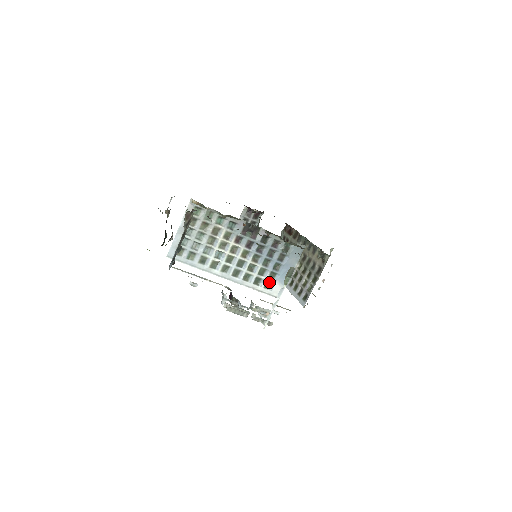
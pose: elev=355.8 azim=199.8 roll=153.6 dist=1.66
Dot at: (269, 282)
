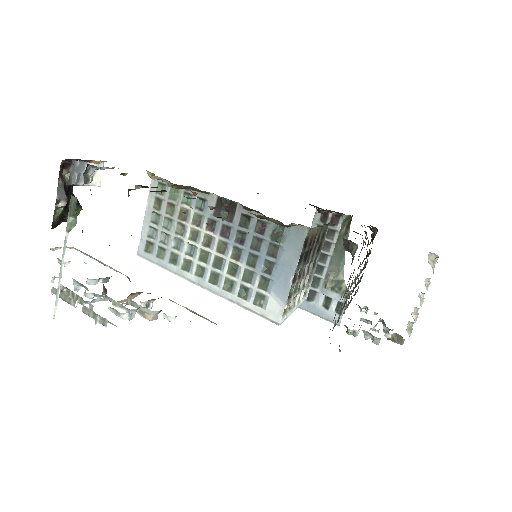
Dot at: (260, 294)
